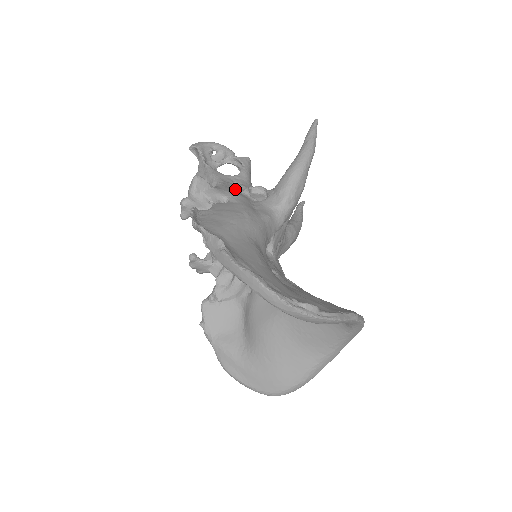
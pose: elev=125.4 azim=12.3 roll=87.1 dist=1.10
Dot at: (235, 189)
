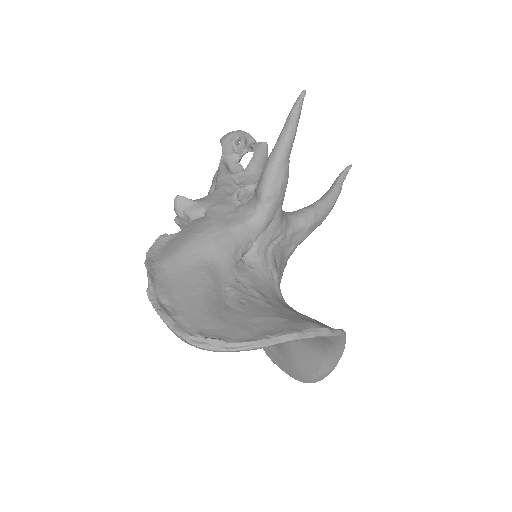
Dot at: (226, 194)
